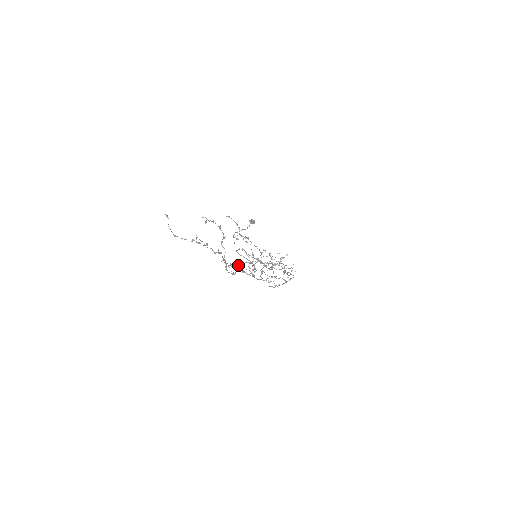
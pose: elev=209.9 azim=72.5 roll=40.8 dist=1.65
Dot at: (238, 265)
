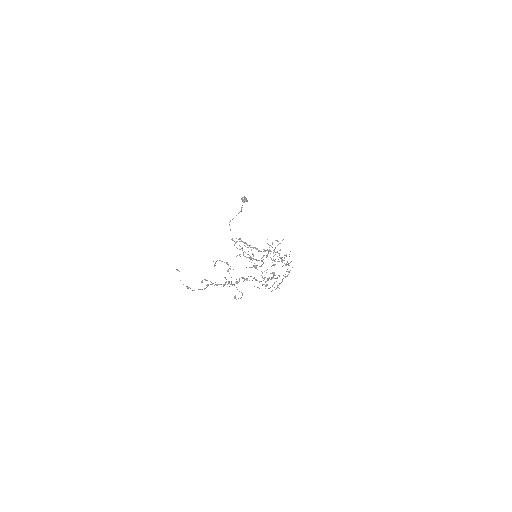
Dot at: (242, 278)
